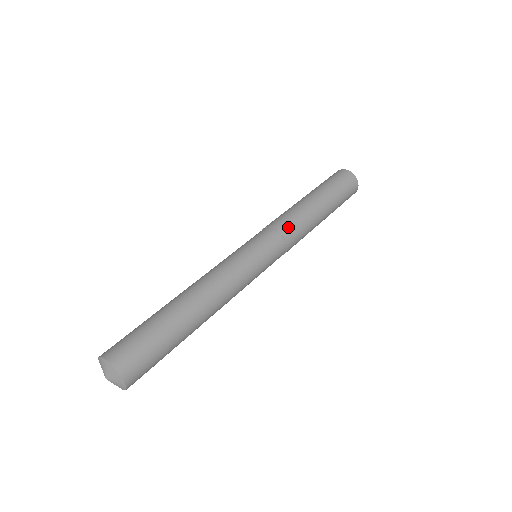
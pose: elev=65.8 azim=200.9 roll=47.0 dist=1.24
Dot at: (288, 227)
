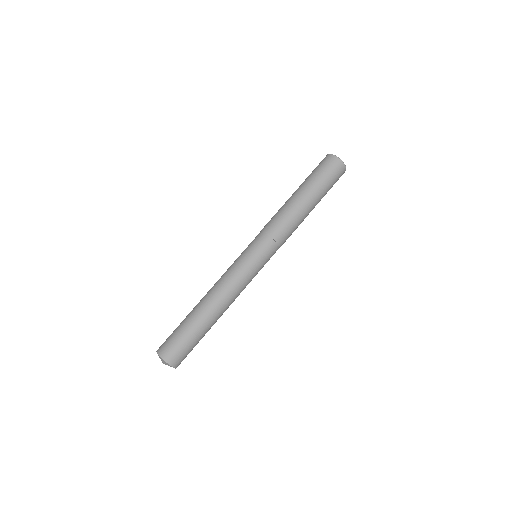
Dot at: (284, 236)
